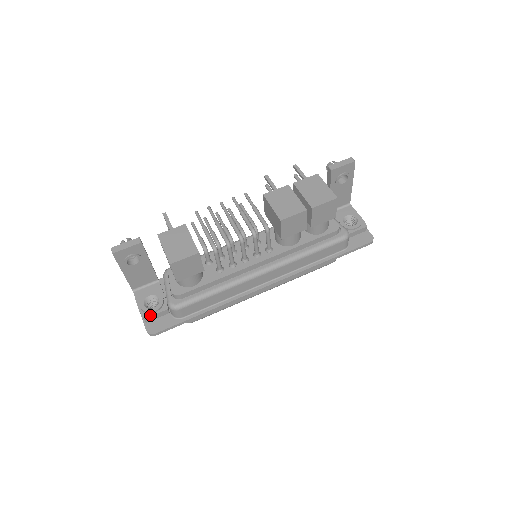
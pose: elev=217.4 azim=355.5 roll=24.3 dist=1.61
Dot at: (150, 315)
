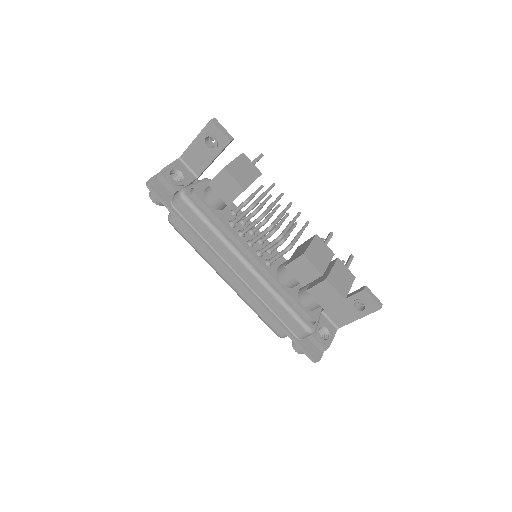
Dot at: (165, 177)
